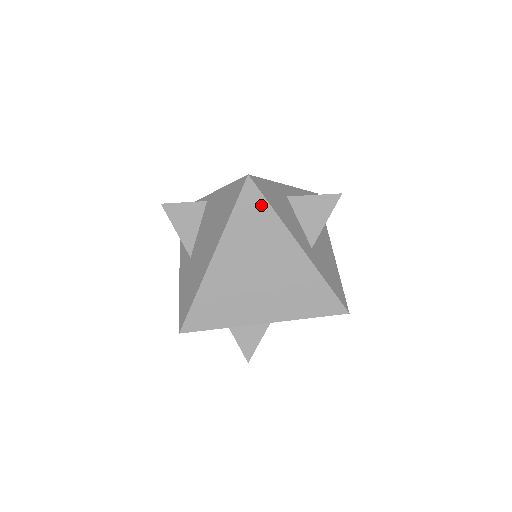
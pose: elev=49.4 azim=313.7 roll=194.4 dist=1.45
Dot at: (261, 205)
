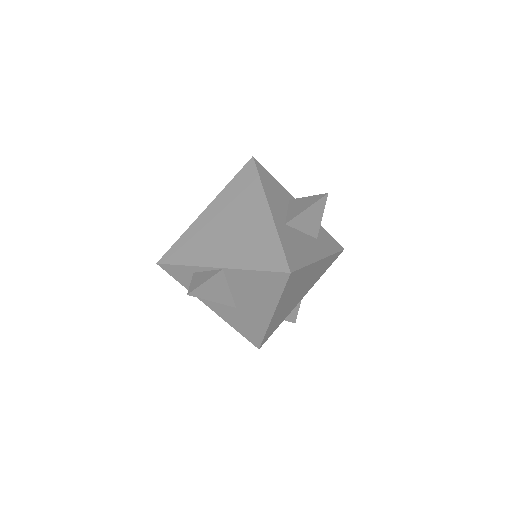
Dot at: (253, 176)
